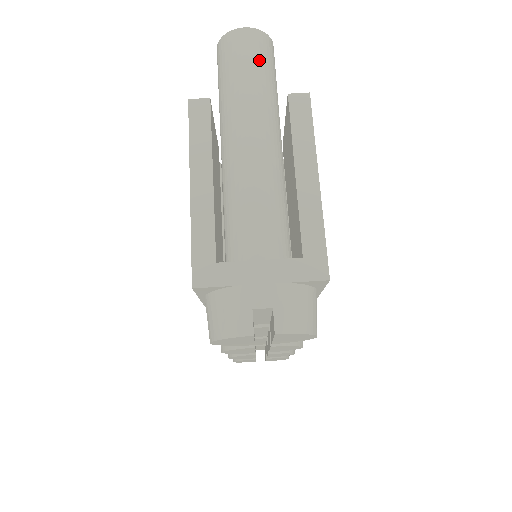
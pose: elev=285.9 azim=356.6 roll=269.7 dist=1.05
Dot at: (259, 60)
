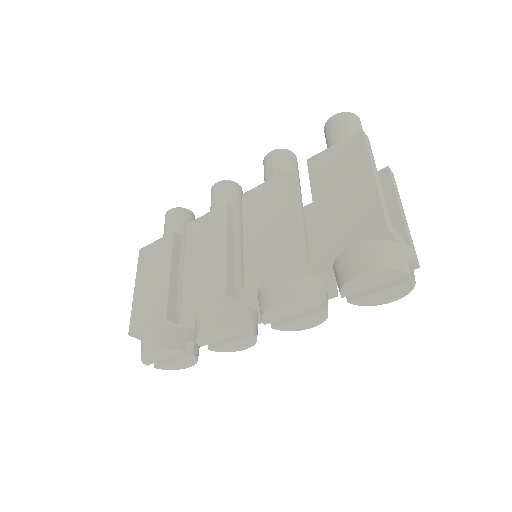
Dot at: occluded
